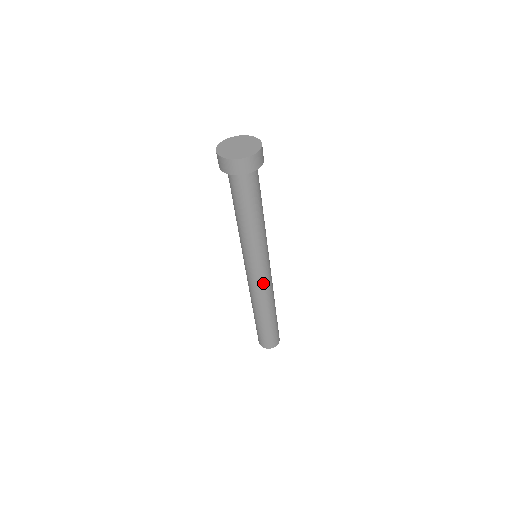
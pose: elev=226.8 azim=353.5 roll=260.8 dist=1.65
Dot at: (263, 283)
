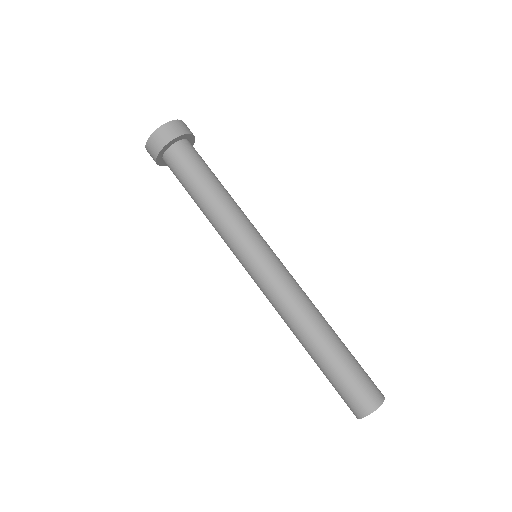
Dot at: (271, 289)
